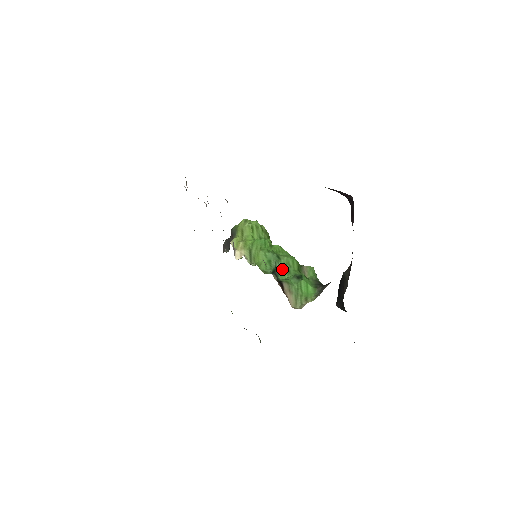
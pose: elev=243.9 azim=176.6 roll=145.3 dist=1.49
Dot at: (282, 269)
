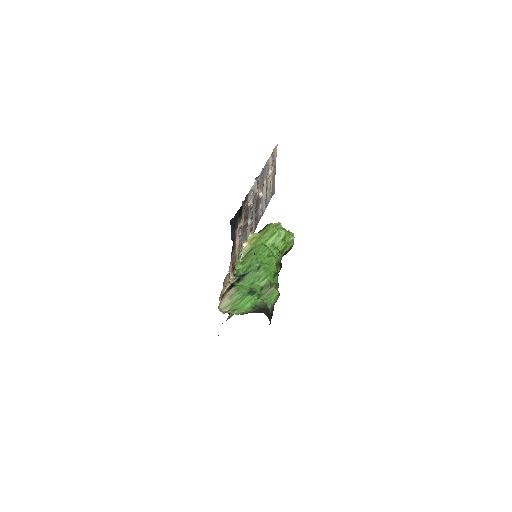
Dot at: (250, 278)
